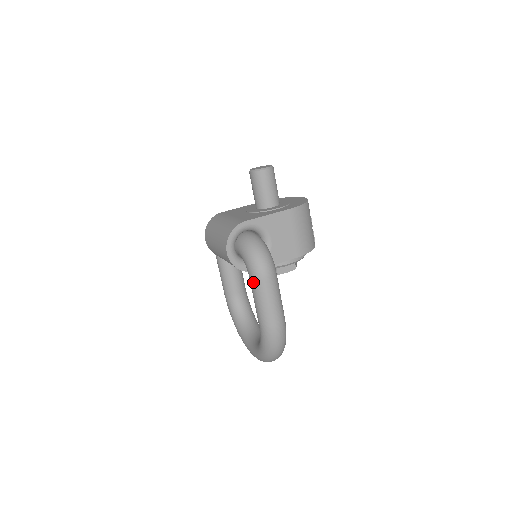
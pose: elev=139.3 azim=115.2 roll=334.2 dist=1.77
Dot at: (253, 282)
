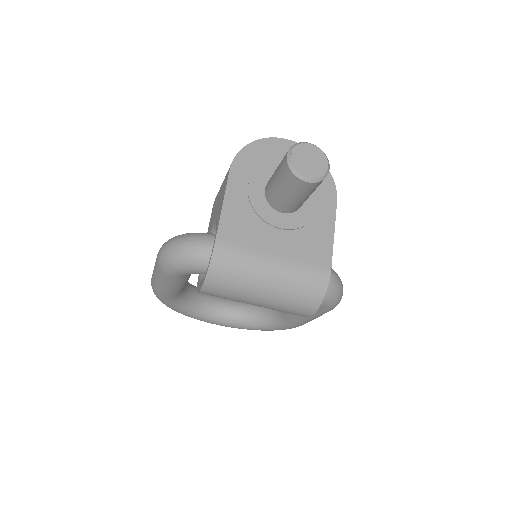
Dot at: occluded
